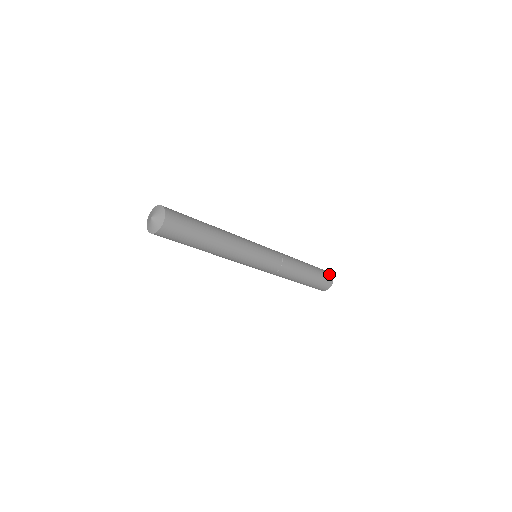
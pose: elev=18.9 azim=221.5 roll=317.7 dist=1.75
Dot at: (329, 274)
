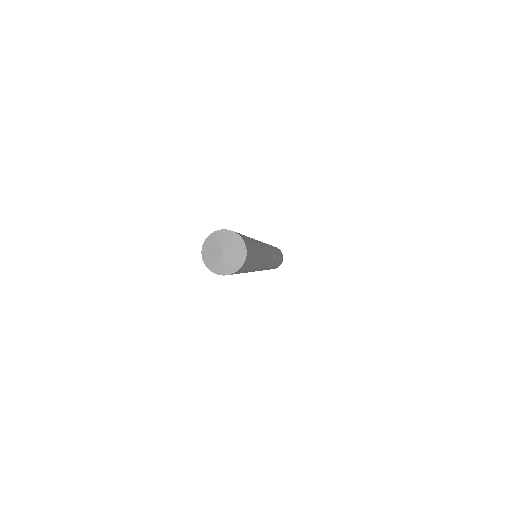
Dot at: occluded
